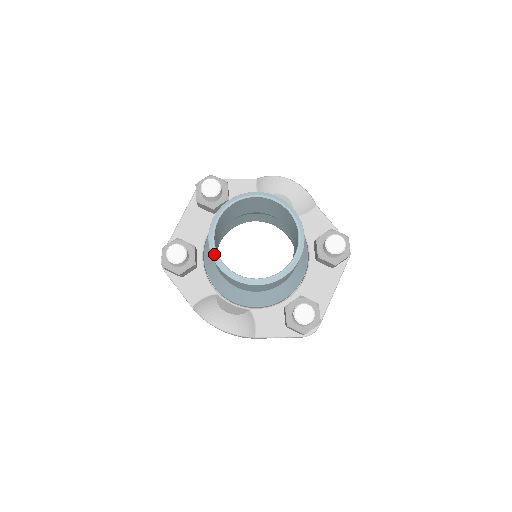
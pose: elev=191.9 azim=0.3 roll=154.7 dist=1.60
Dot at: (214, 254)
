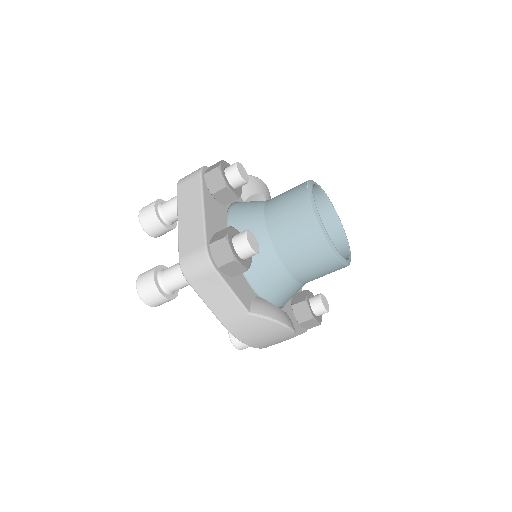
Dot at: (326, 234)
